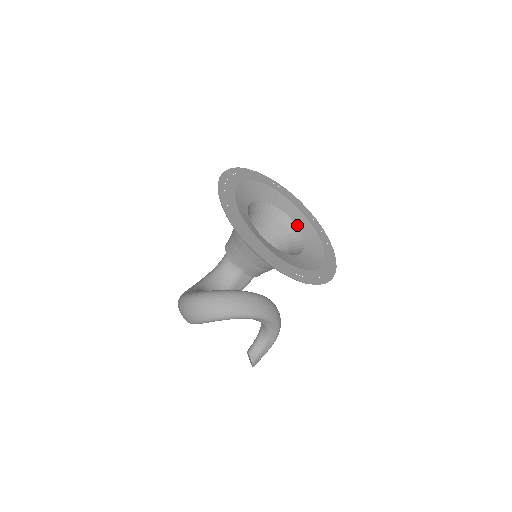
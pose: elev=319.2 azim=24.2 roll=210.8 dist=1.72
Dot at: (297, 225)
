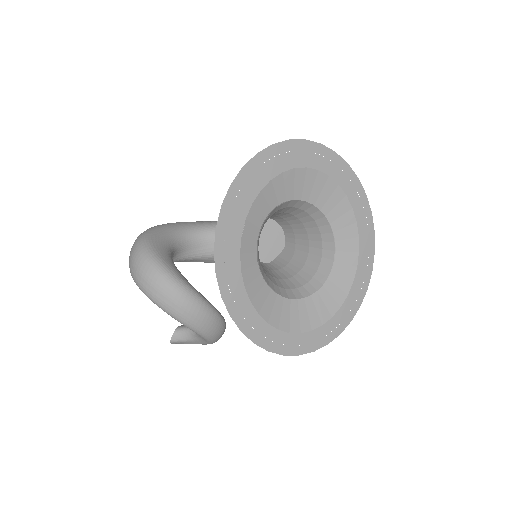
Dot at: (335, 263)
